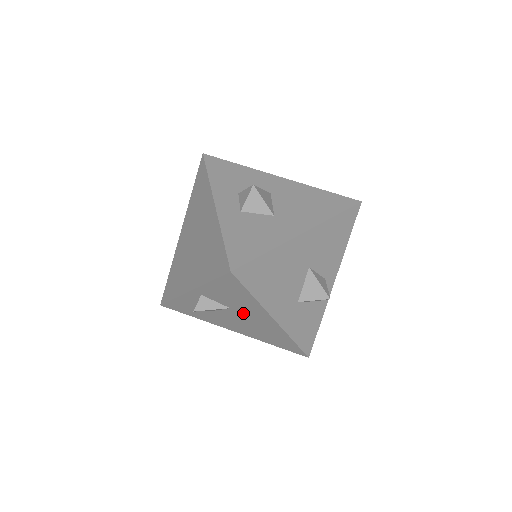
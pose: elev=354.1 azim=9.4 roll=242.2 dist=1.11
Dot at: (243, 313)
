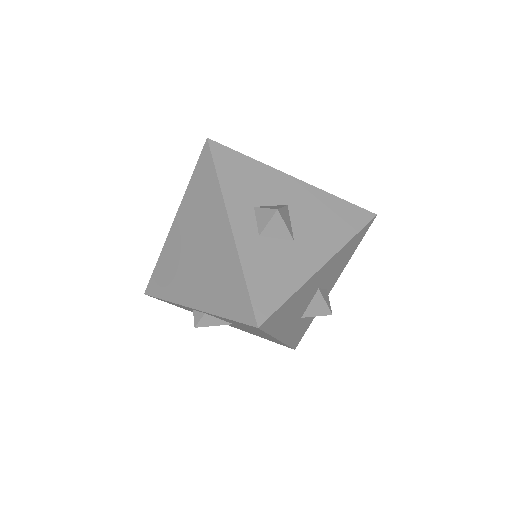
Dot at: (246, 329)
